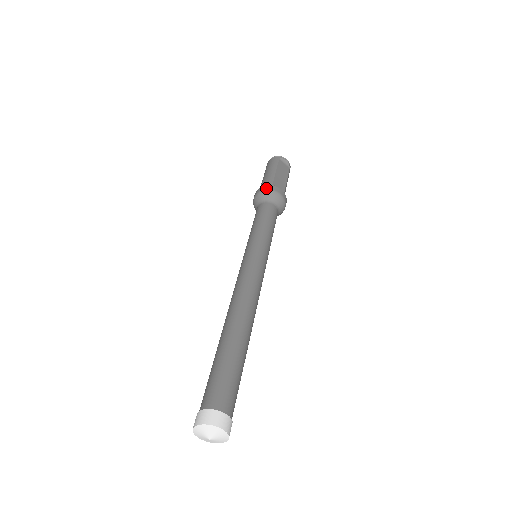
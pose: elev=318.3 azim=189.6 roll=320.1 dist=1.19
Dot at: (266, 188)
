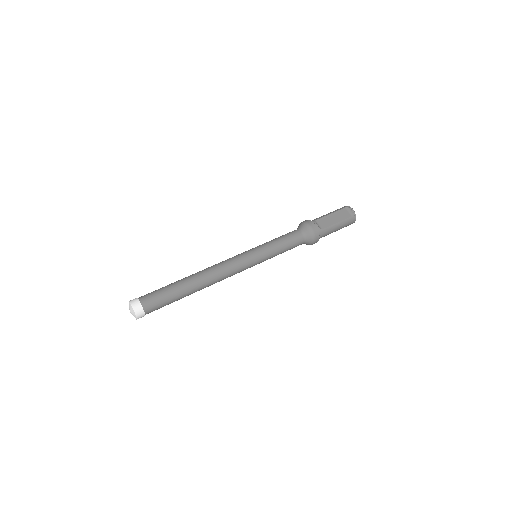
Dot at: (305, 221)
